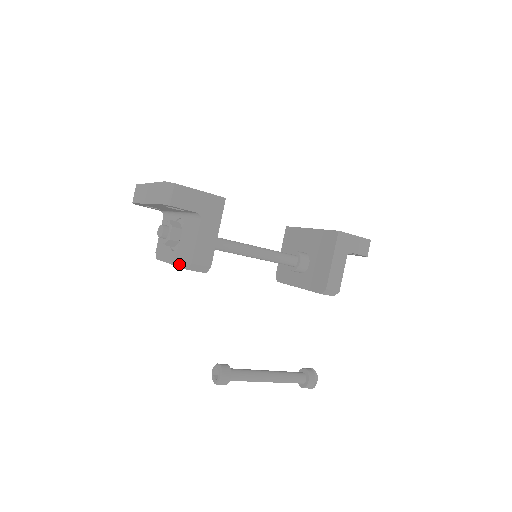
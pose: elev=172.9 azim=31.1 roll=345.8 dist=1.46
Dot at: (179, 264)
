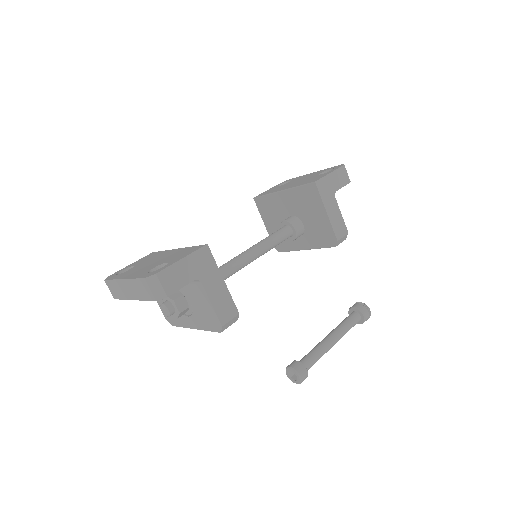
Dot at: (206, 328)
